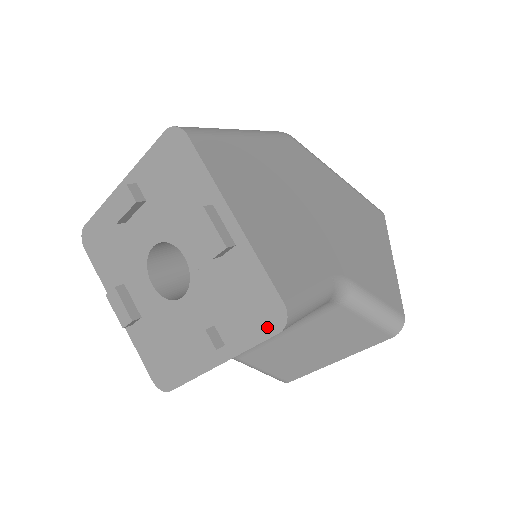
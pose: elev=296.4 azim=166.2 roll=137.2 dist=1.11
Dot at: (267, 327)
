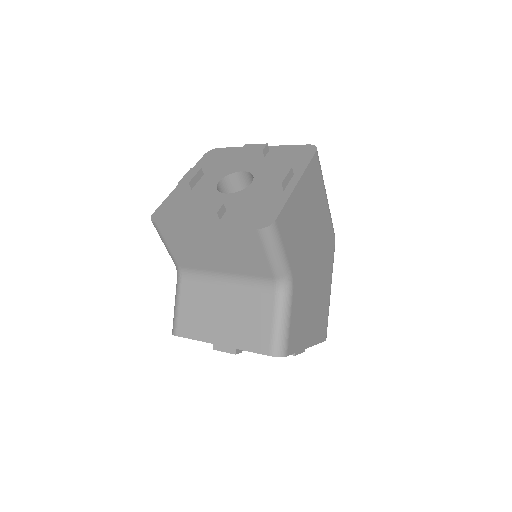
Dot at: (253, 224)
